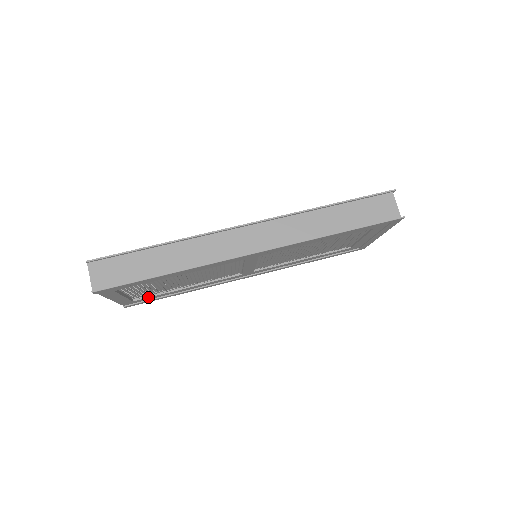
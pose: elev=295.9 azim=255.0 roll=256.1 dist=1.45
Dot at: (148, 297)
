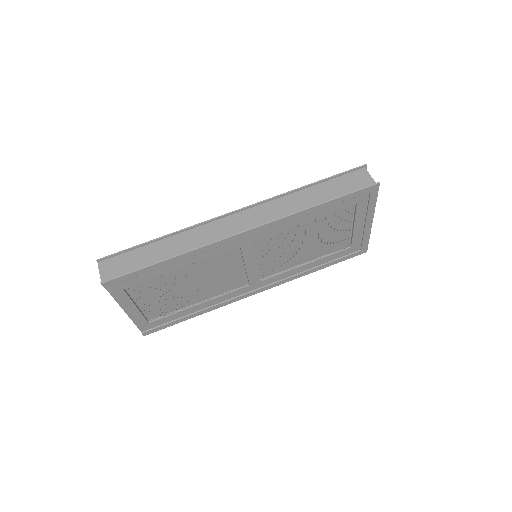
Dot at: (163, 317)
